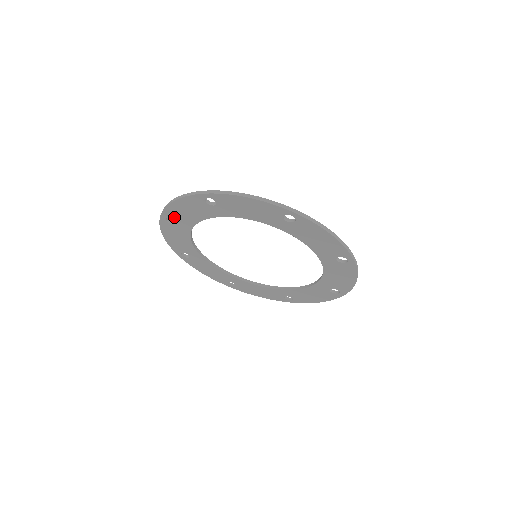
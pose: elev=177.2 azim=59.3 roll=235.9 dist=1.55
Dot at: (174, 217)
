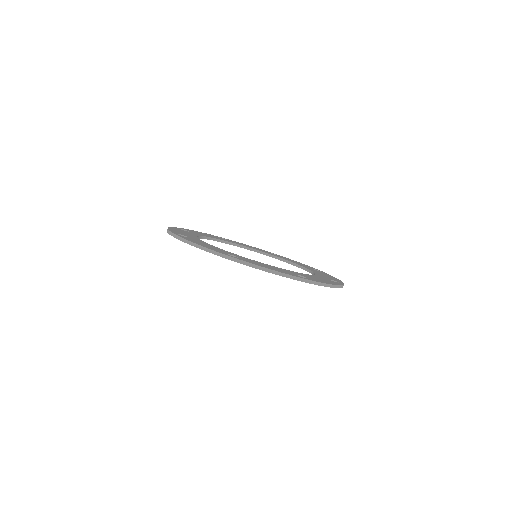
Dot at: occluded
